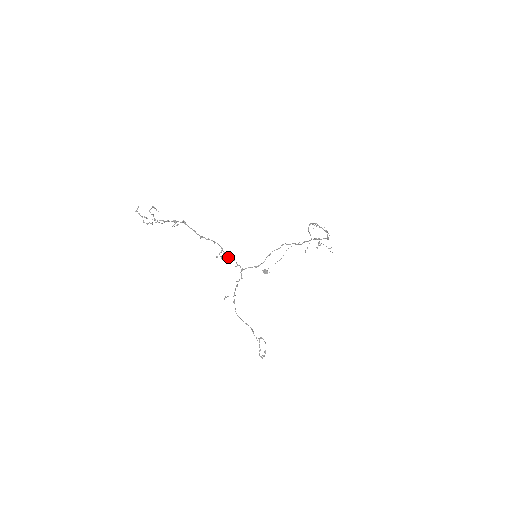
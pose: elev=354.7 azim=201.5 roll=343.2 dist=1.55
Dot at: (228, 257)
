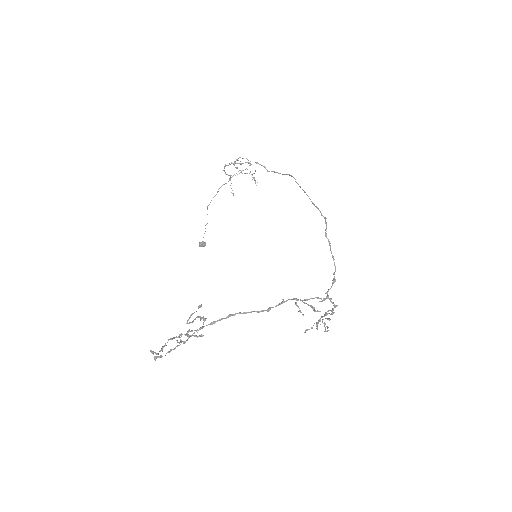
Dot at: occluded
